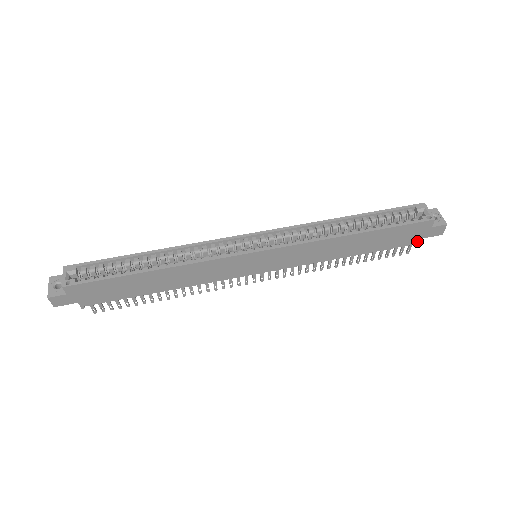
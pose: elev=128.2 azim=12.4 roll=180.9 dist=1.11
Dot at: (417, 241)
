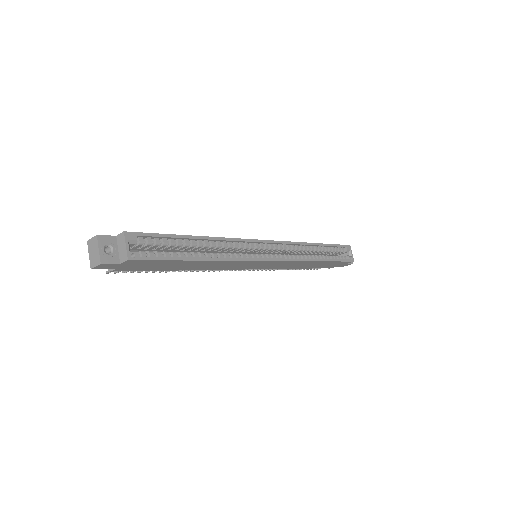
Dot at: (332, 267)
